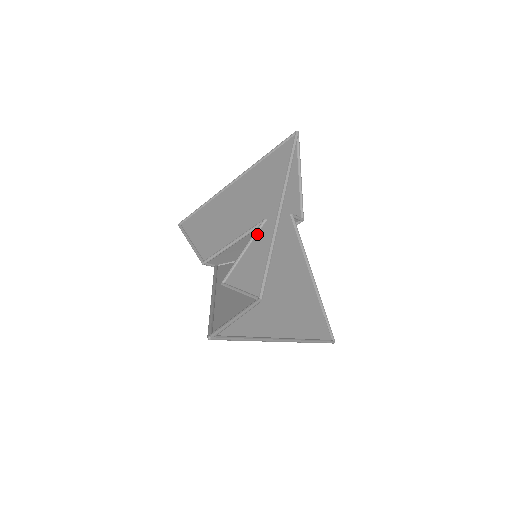
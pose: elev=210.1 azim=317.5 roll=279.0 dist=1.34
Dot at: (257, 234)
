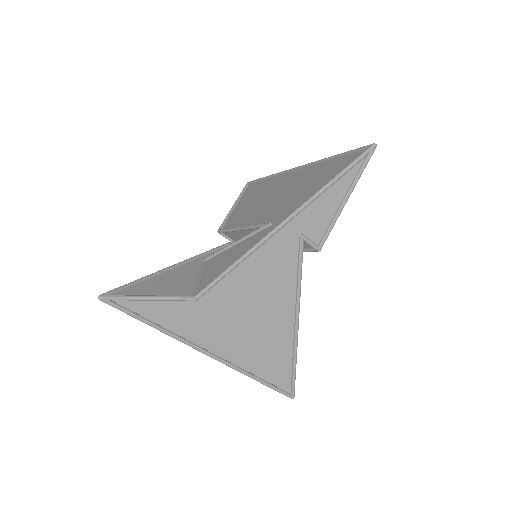
Dot at: (255, 233)
